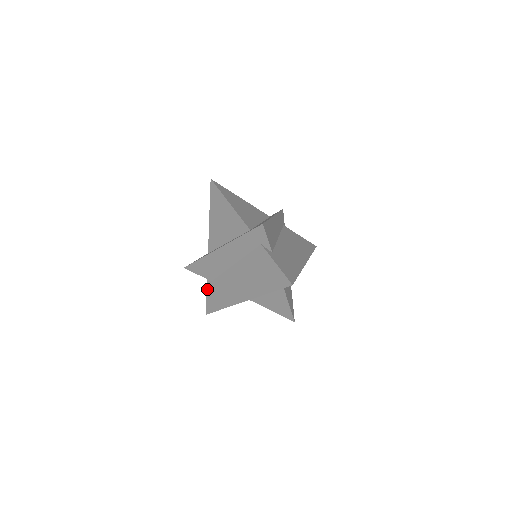
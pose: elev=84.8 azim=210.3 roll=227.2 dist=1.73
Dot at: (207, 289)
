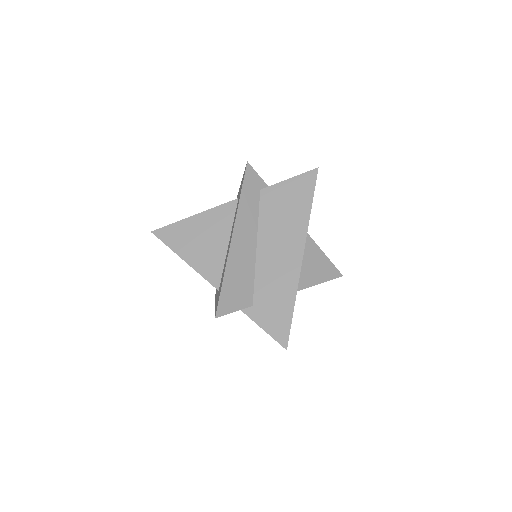
Dot at: occluded
